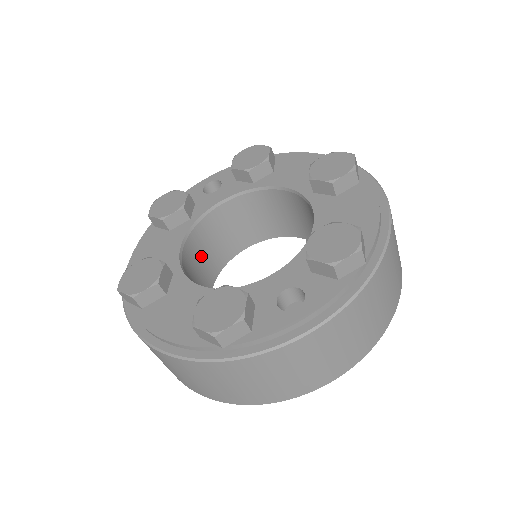
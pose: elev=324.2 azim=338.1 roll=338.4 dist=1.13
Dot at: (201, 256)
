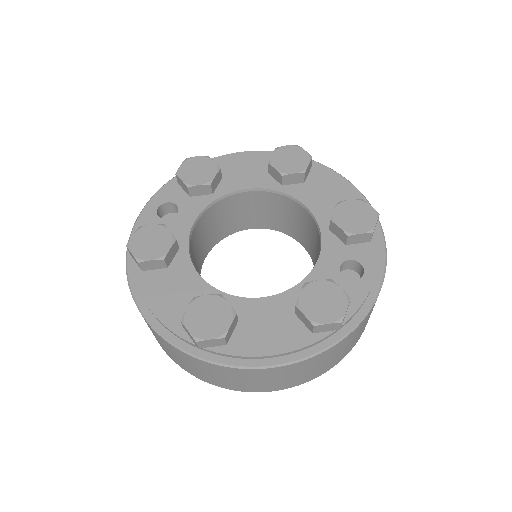
Dot at: occluded
